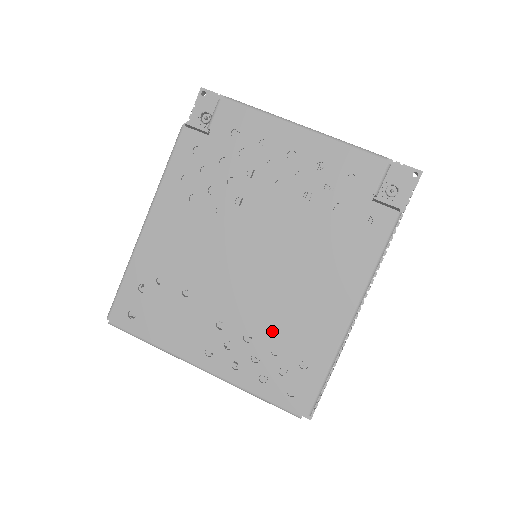
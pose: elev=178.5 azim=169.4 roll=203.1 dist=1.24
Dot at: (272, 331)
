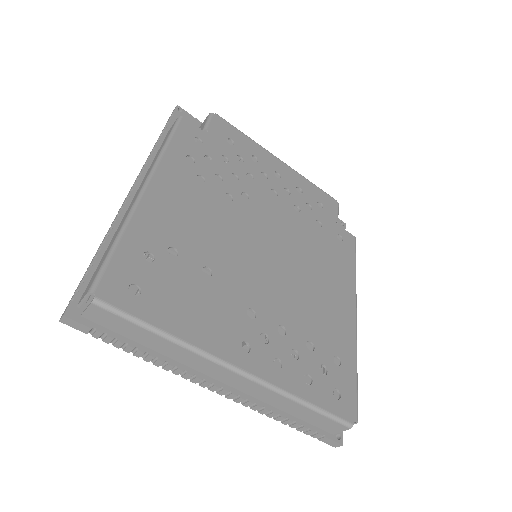
Dot at: (302, 323)
